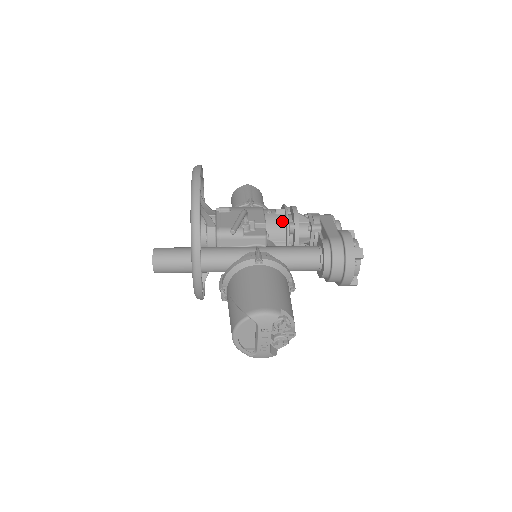
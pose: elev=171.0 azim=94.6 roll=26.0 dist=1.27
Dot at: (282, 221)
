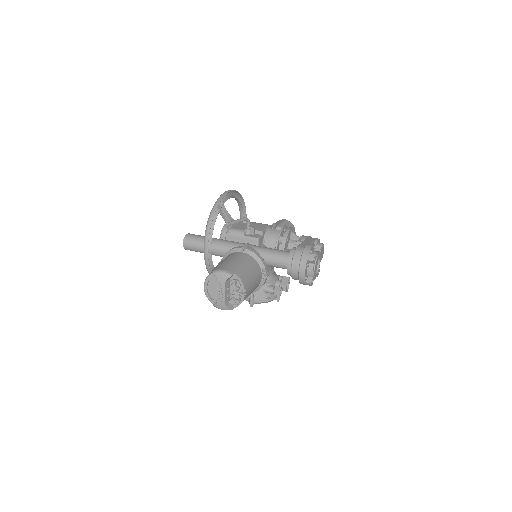
Dot at: (277, 234)
